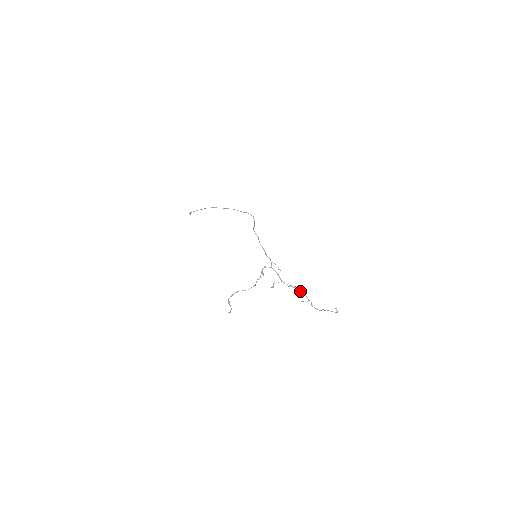
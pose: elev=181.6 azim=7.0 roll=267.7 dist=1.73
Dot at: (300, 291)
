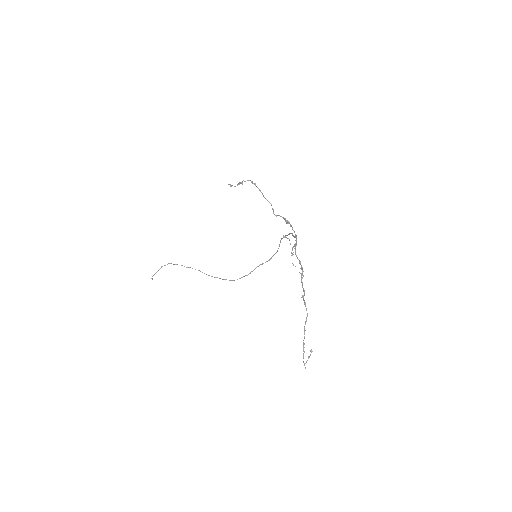
Dot at: (301, 277)
